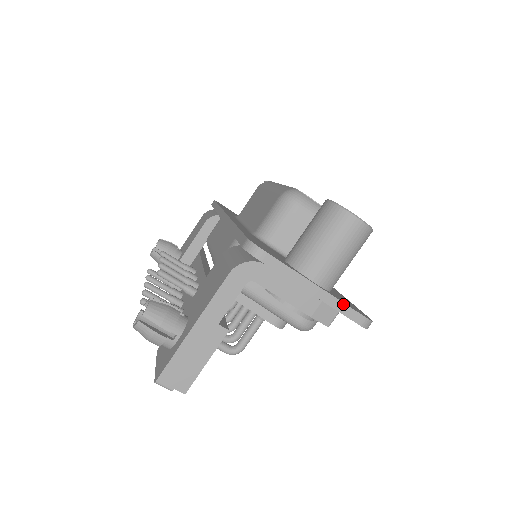
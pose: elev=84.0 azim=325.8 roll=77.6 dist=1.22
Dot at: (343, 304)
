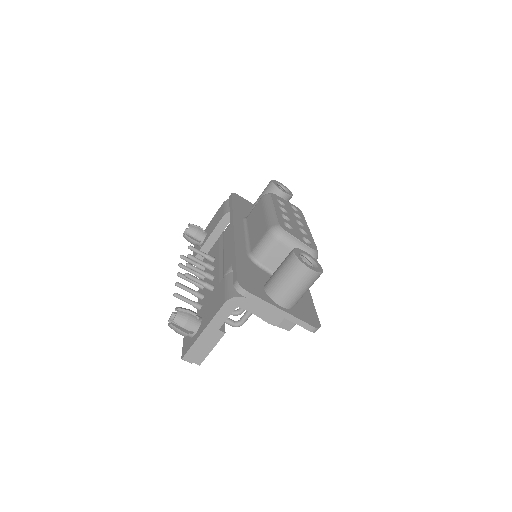
Dot at: (299, 320)
